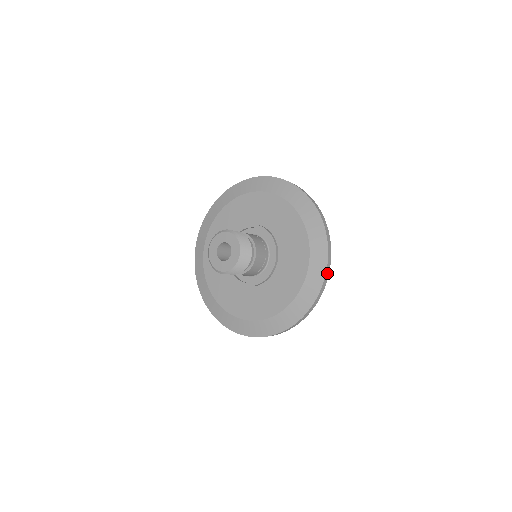
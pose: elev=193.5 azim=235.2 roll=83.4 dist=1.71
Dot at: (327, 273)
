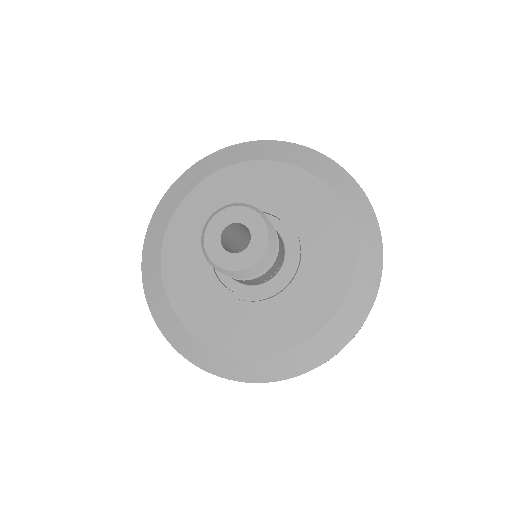
Dot at: occluded
